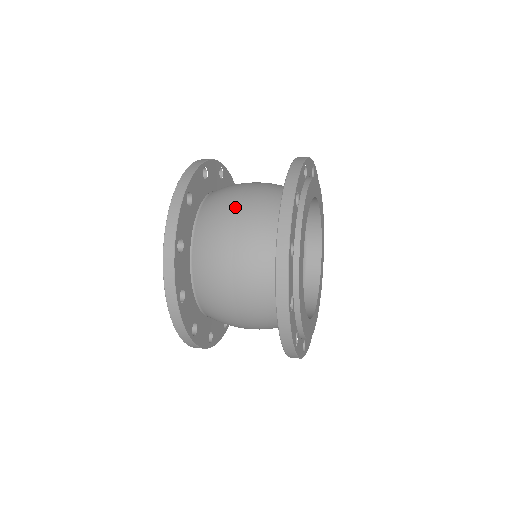
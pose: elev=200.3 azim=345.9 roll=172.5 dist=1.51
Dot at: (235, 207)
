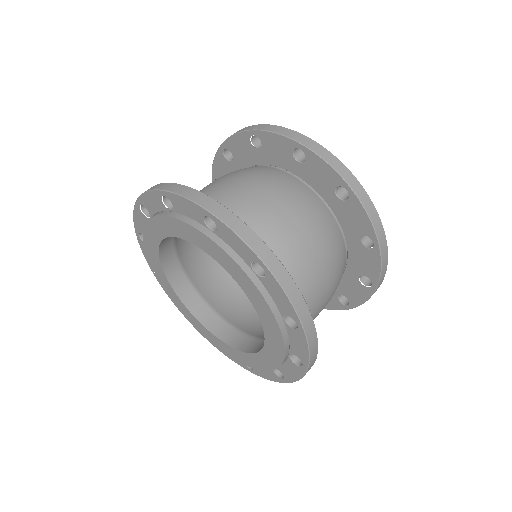
Dot at: (257, 197)
